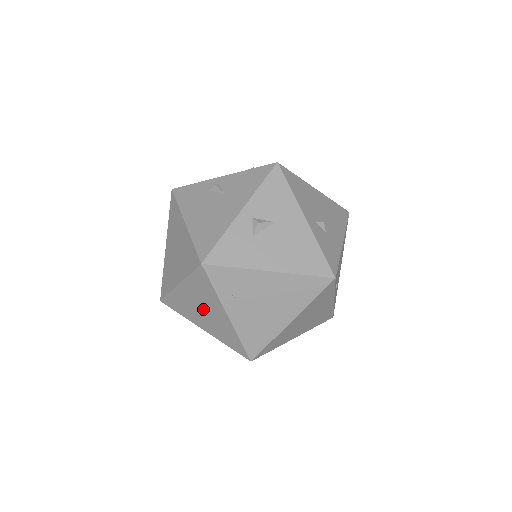
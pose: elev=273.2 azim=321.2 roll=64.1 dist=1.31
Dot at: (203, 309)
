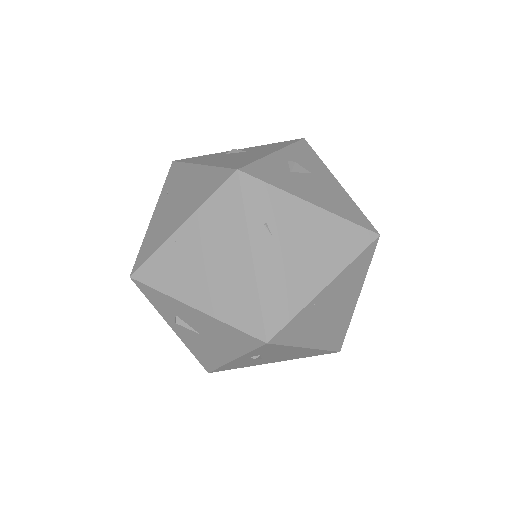
Dot at: (209, 260)
